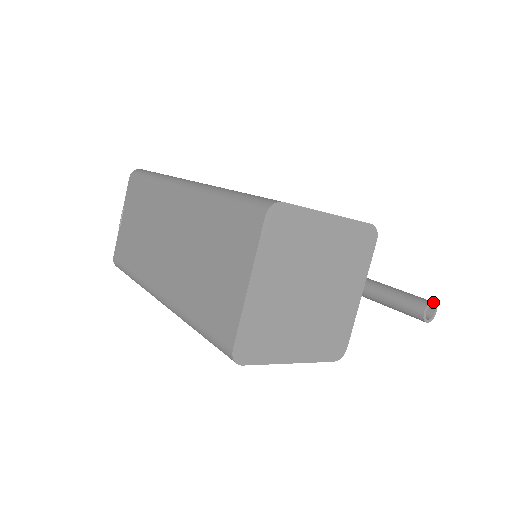
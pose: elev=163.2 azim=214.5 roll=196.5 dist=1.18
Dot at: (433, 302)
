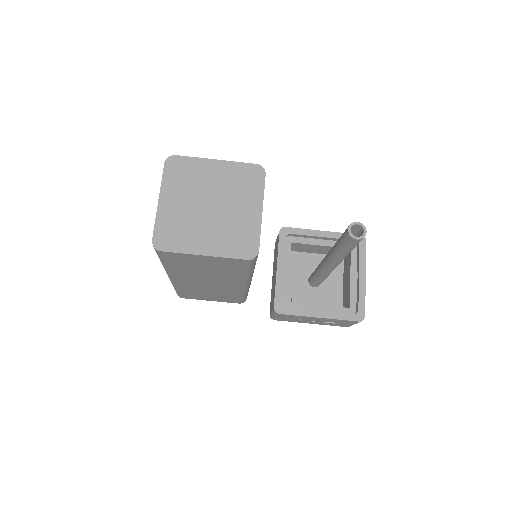
Dot at: (357, 222)
